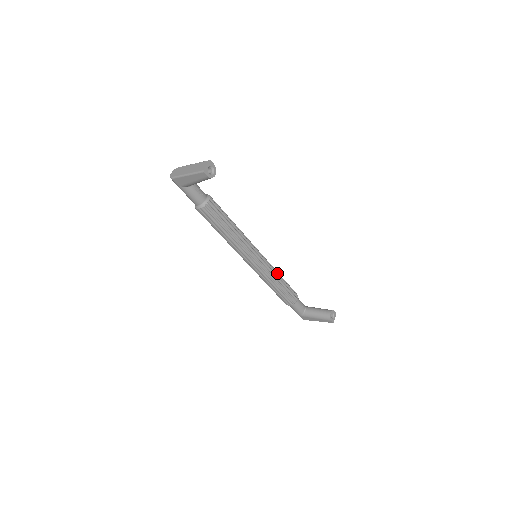
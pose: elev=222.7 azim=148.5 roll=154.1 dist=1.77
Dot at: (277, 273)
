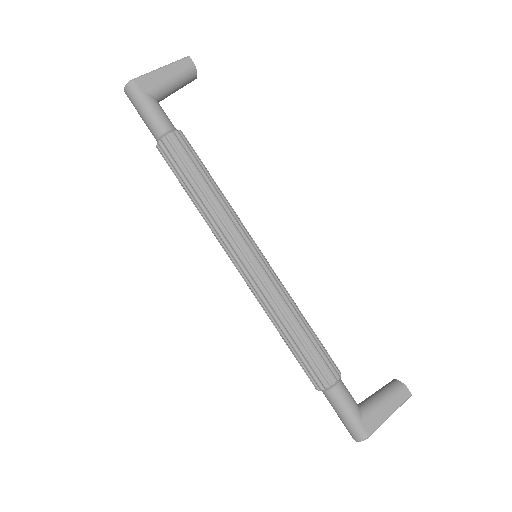
Dot at: occluded
